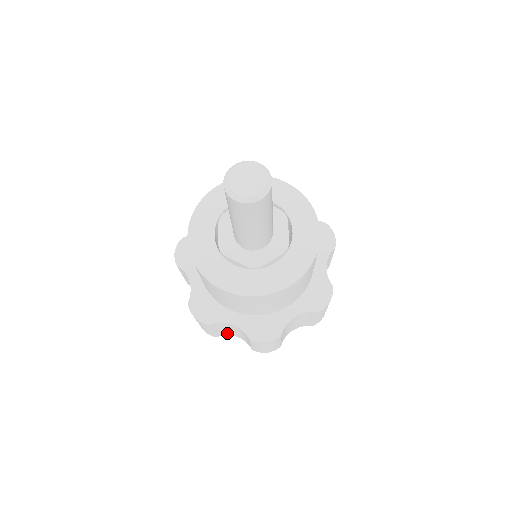
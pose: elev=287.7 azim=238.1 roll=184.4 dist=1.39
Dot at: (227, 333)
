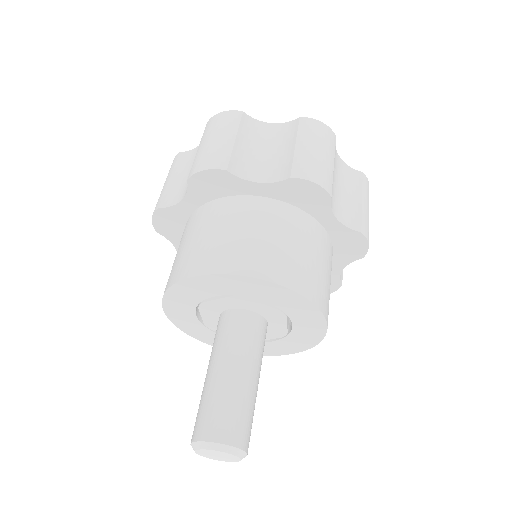
Dot at: occluded
